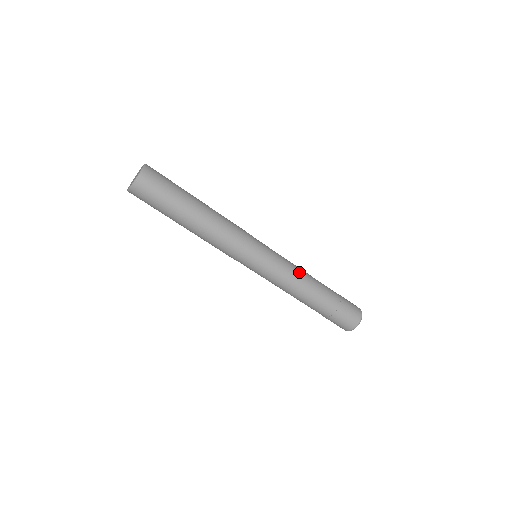
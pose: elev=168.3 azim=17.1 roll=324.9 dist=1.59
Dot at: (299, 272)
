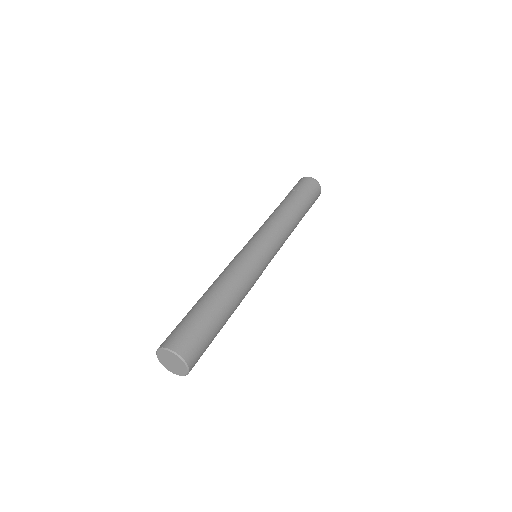
Dot at: (286, 226)
